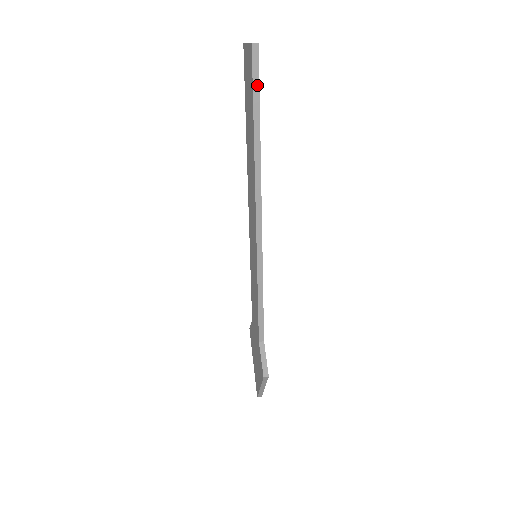
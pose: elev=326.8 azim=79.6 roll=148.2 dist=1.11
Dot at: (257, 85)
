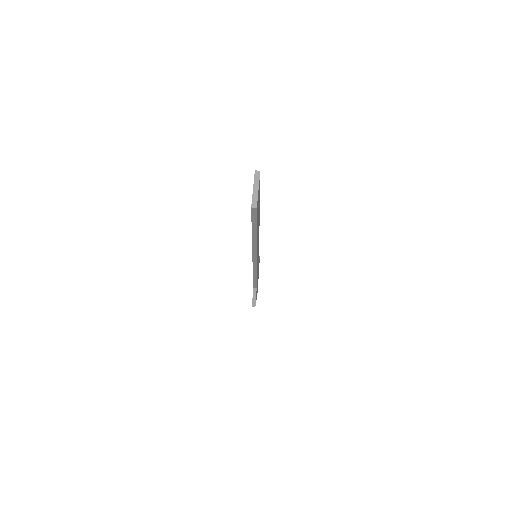
Dot at: (255, 220)
